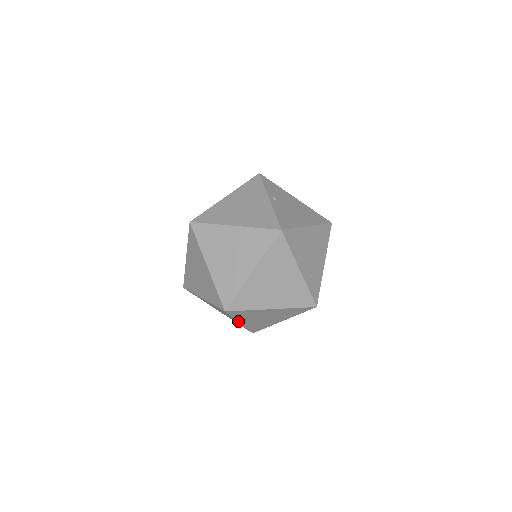
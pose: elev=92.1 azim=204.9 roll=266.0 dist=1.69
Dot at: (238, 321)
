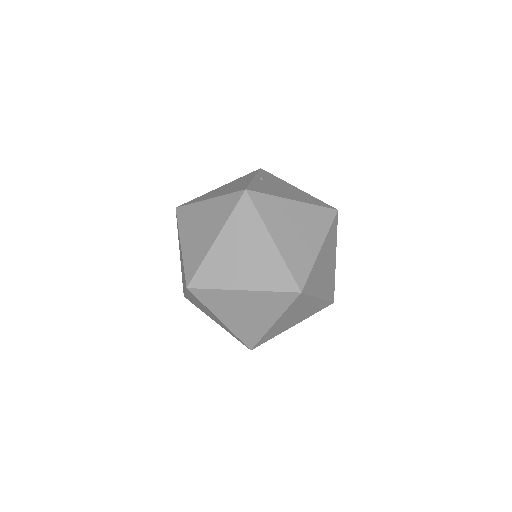
Dot at: (216, 315)
